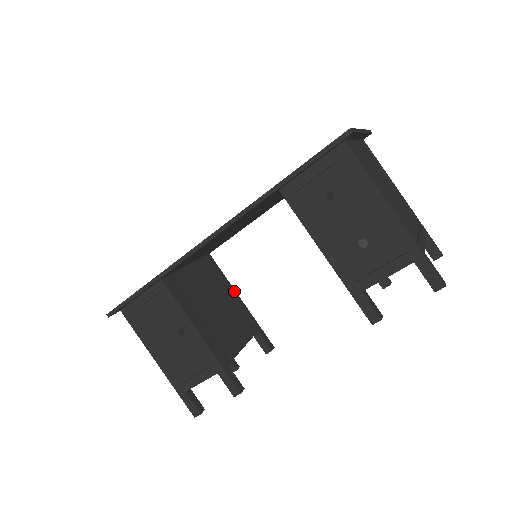
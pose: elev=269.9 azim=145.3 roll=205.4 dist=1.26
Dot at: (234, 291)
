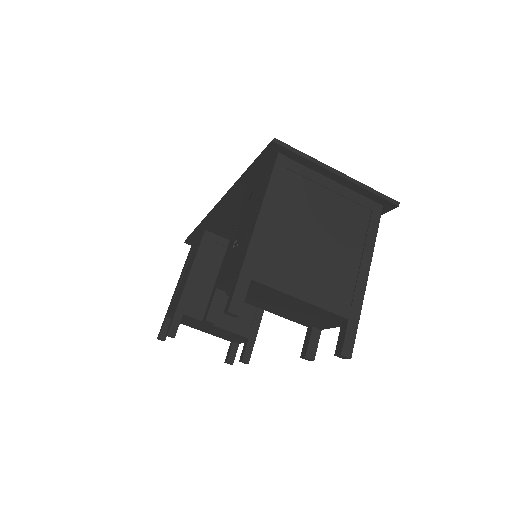
Dot at: occluded
